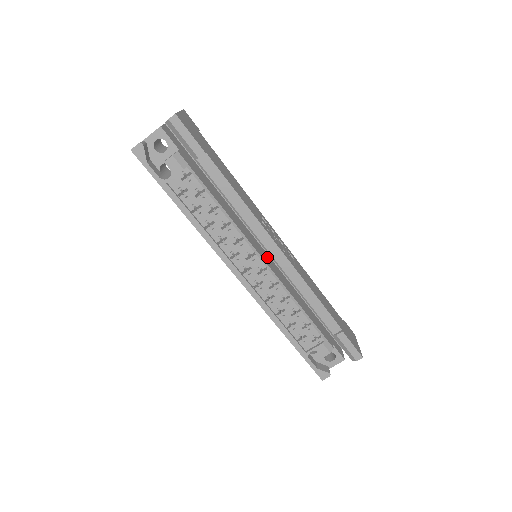
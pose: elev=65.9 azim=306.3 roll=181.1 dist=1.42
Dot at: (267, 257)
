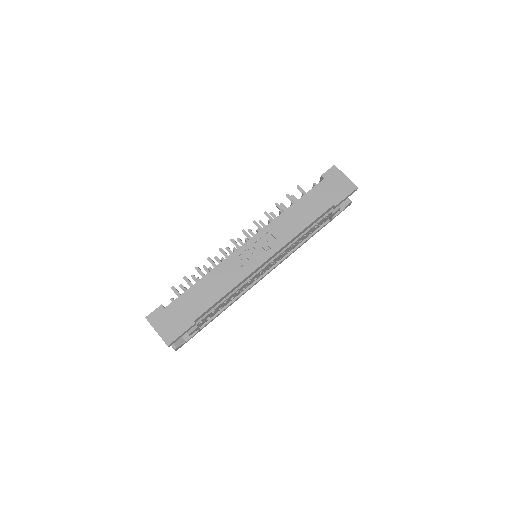
Dot at: occluded
